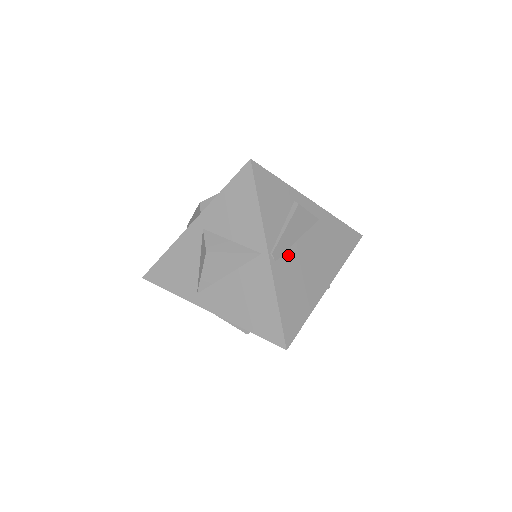
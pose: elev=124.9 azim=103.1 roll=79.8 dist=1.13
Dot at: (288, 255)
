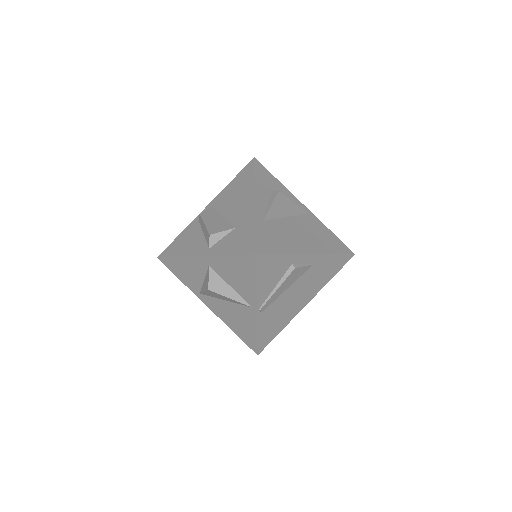
Dot at: (275, 303)
